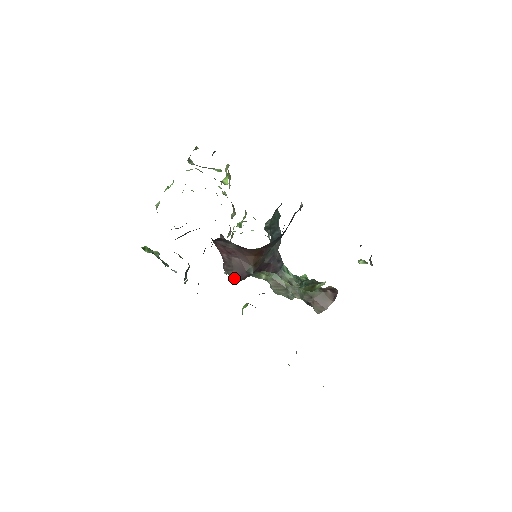
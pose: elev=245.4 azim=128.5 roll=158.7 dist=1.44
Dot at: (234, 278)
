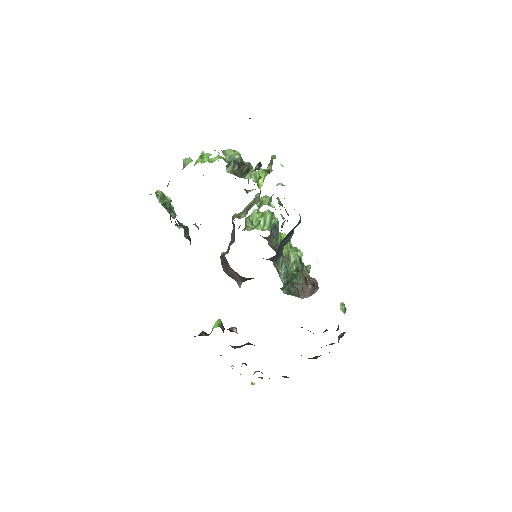
Dot at: occluded
